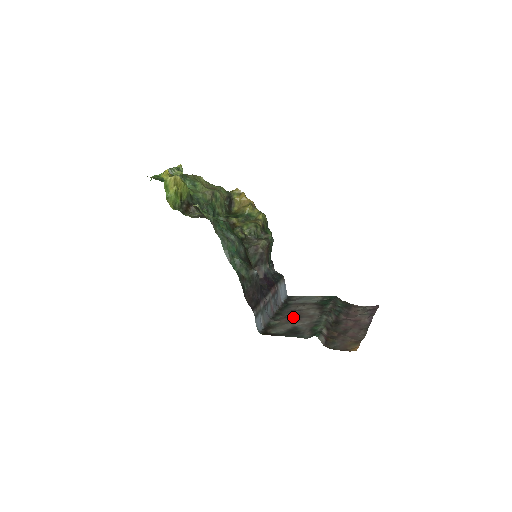
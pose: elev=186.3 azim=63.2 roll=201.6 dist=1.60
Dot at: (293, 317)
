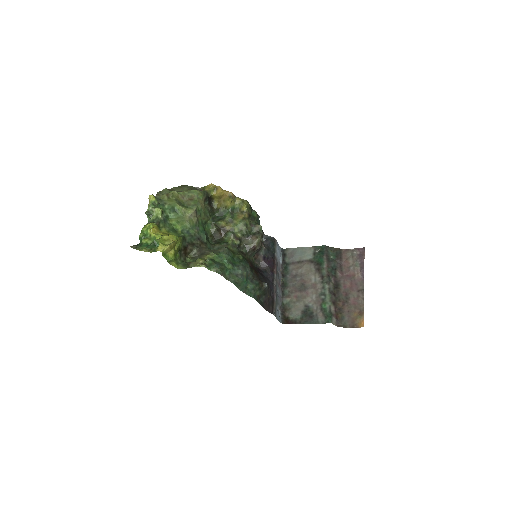
Dot at: (300, 290)
